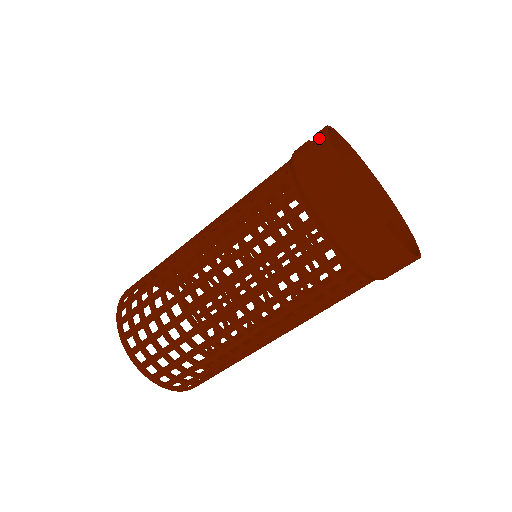
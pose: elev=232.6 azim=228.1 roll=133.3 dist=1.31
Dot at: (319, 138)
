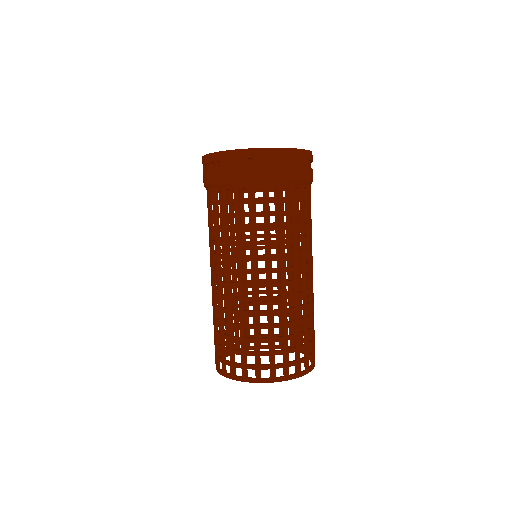
Dot at: occluded
